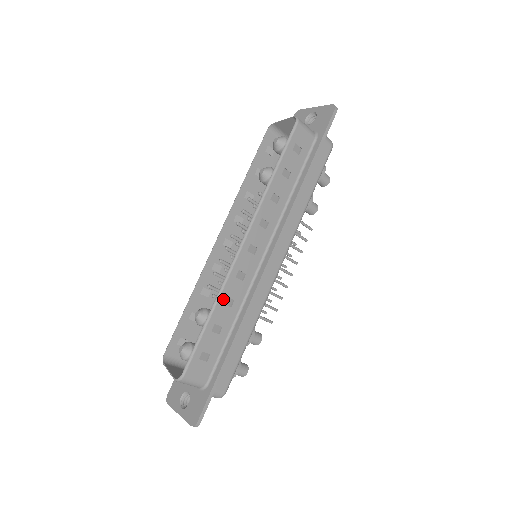
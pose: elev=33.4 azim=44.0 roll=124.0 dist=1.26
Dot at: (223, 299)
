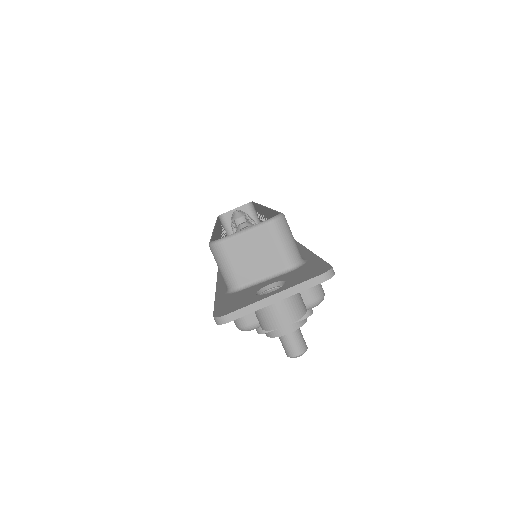
Dot at: occluded
